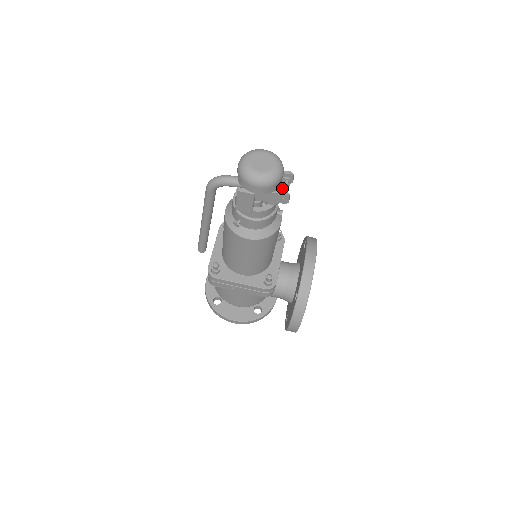
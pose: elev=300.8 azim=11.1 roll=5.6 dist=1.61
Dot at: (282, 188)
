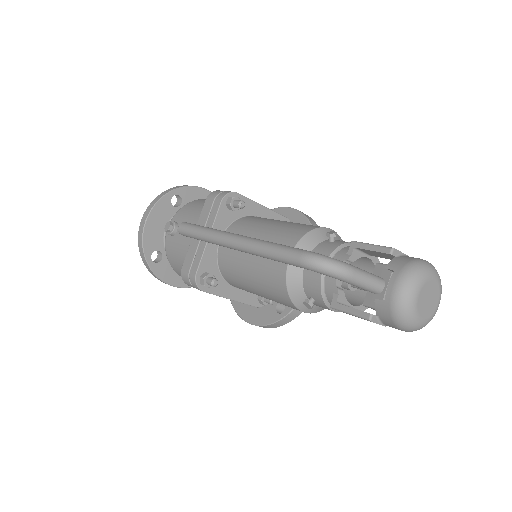
Dot at: occluded
